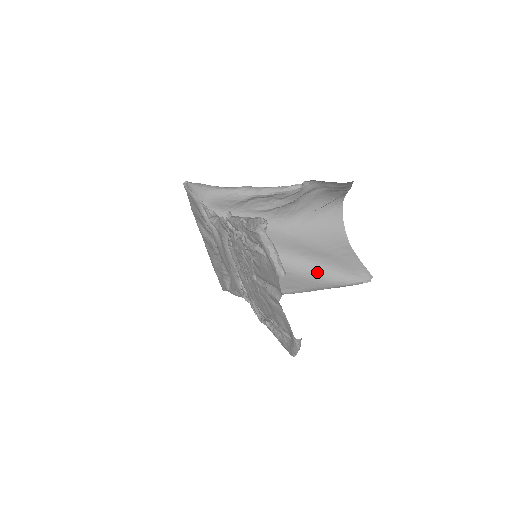
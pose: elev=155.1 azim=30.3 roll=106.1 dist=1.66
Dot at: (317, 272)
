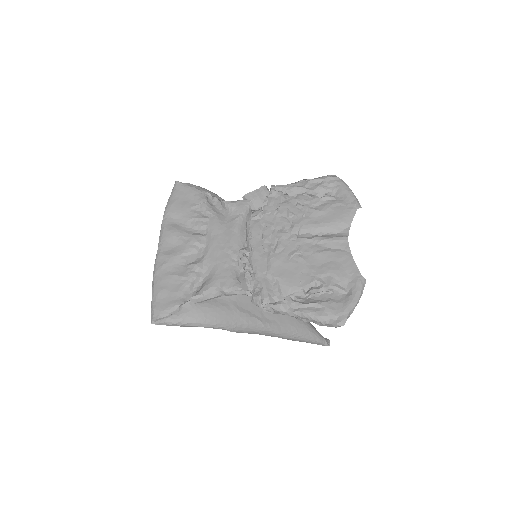
Dot at: occluded
